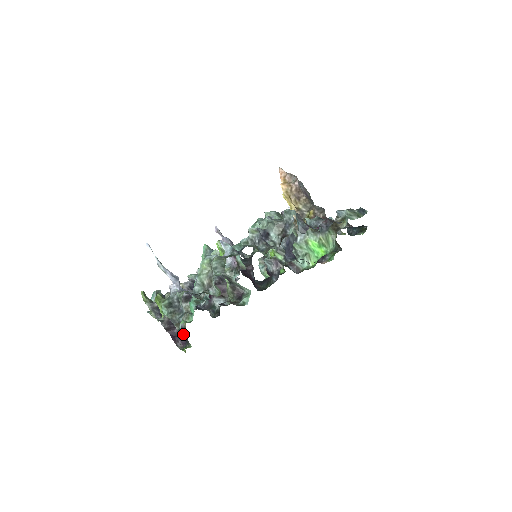
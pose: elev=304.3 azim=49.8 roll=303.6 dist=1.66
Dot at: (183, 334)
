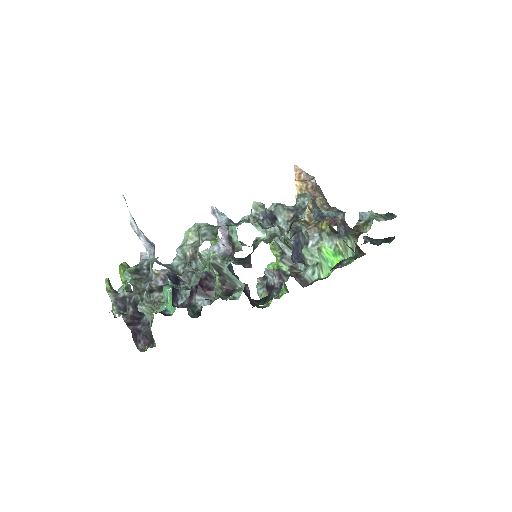
Dot at: (148, 331)
